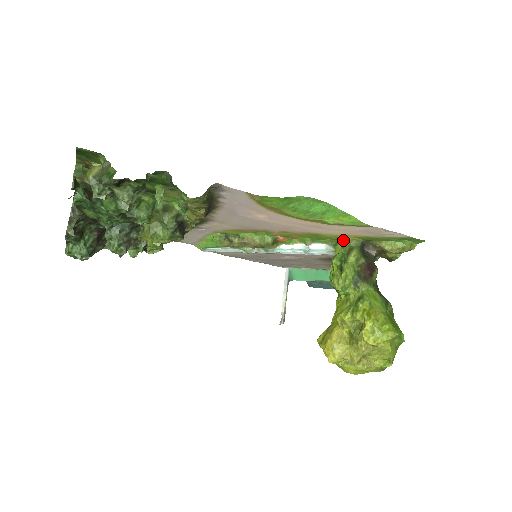
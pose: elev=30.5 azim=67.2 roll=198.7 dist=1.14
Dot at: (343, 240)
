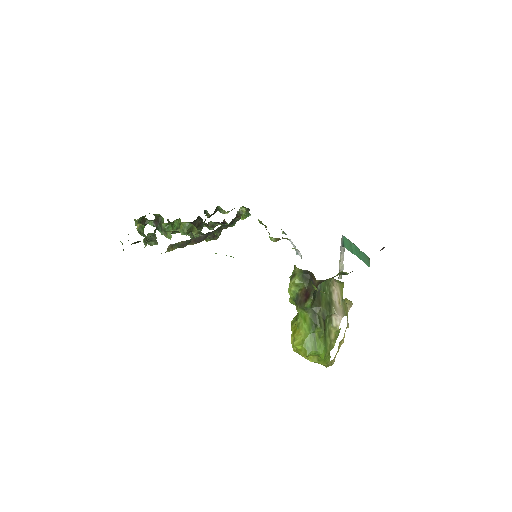
Dot at: occluded
